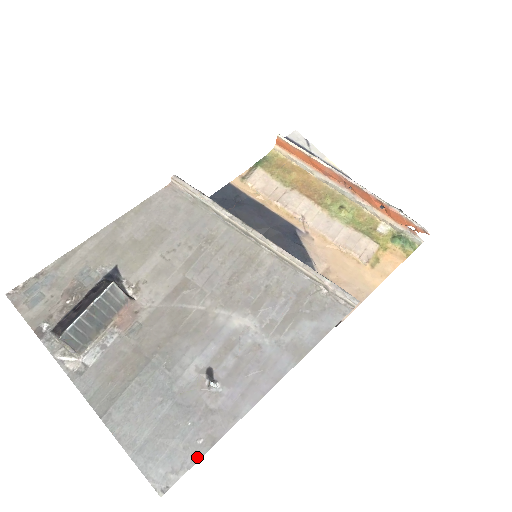
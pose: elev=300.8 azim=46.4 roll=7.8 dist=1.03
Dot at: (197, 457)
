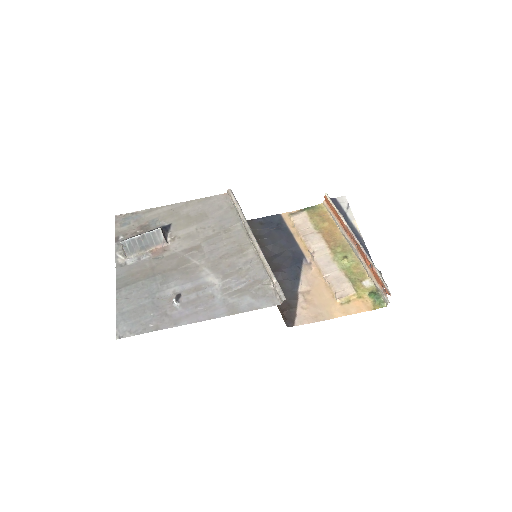
Dot at: (144, 331)
